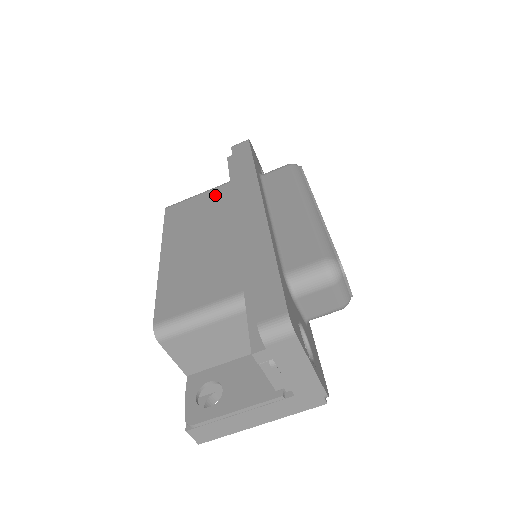
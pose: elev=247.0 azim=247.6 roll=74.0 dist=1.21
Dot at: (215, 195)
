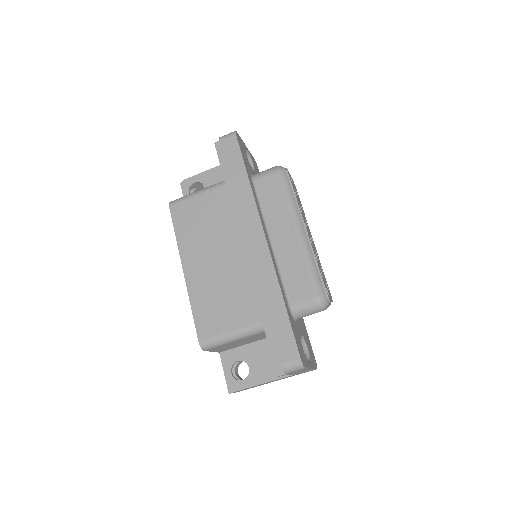
Dot at: (215, 200)
